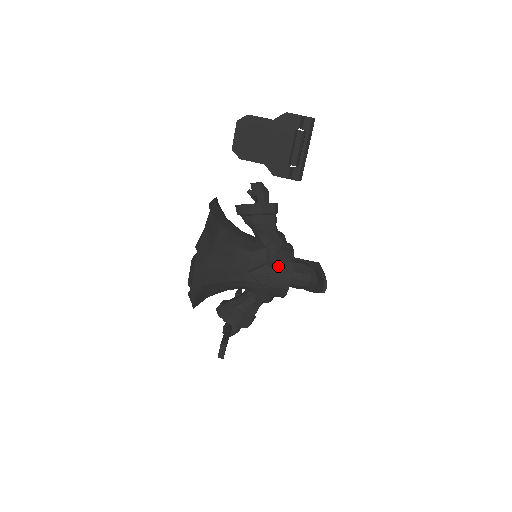
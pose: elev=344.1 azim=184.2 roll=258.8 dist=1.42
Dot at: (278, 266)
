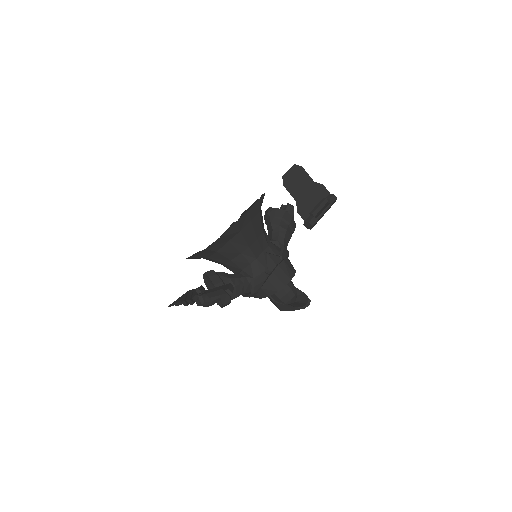
Dot at: (287, 263)
